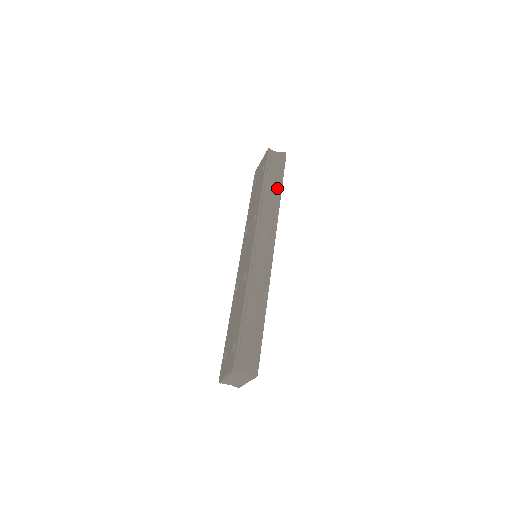
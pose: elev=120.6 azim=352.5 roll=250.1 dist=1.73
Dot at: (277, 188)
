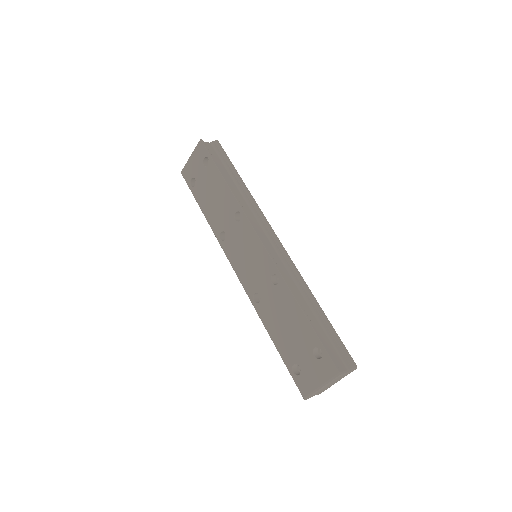
Dot at: (237, 179)
